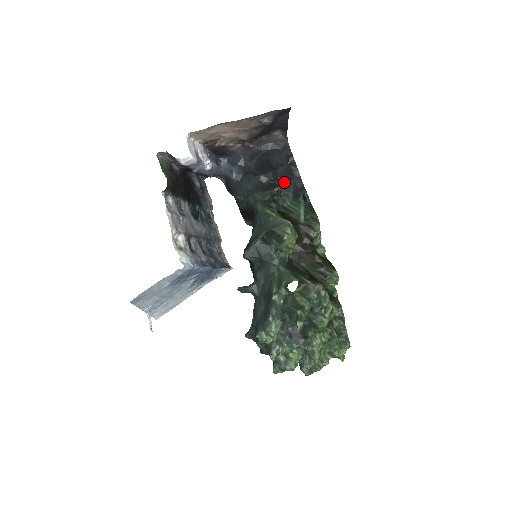
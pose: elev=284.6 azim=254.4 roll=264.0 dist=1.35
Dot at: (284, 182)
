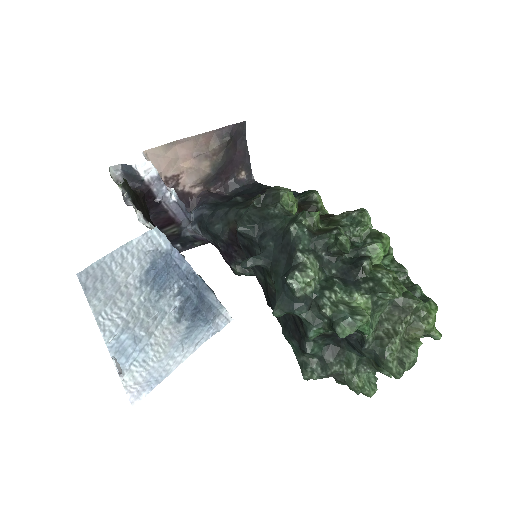
Dot at: occluded
